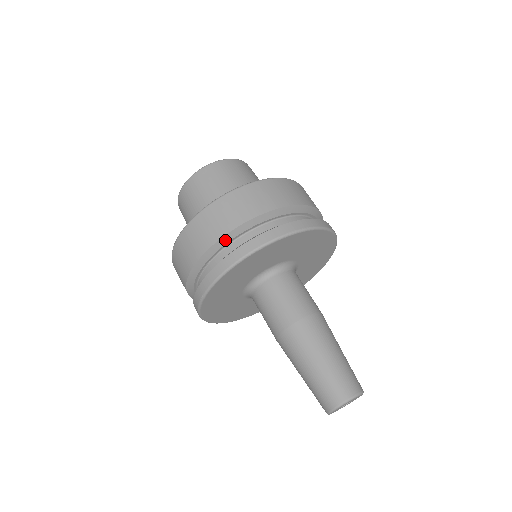
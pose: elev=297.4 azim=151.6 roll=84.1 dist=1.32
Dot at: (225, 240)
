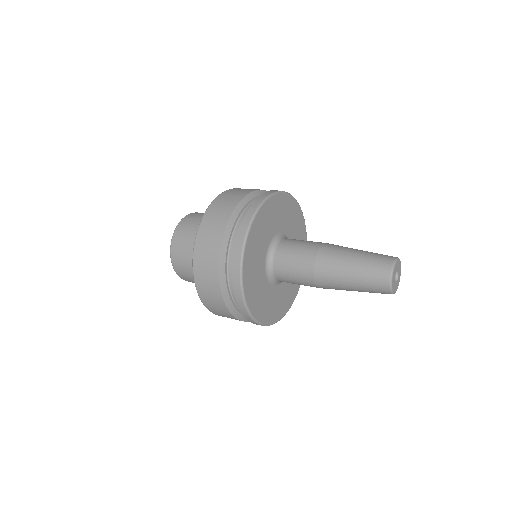
Dot at: occluded
